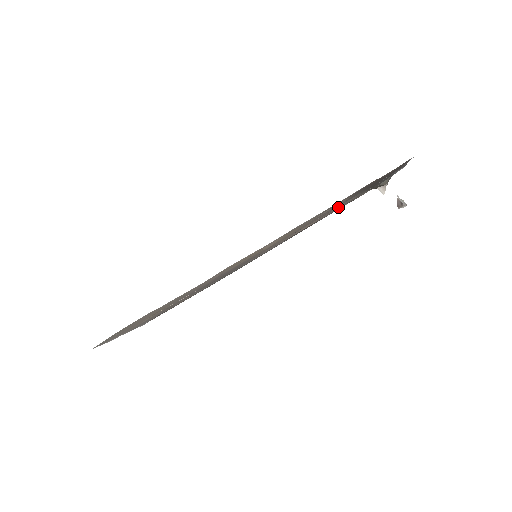
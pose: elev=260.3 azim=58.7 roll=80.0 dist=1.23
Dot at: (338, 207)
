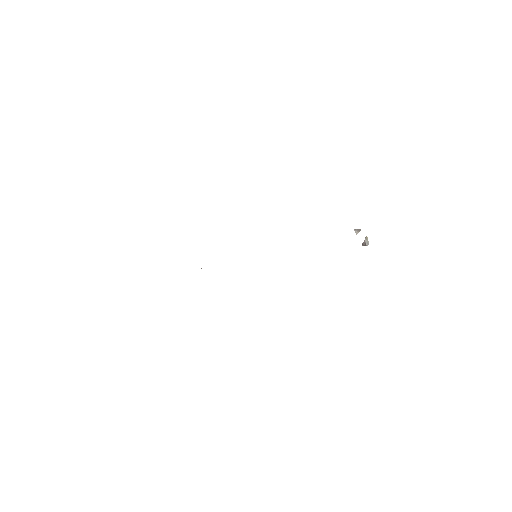
Dot at: occluded
